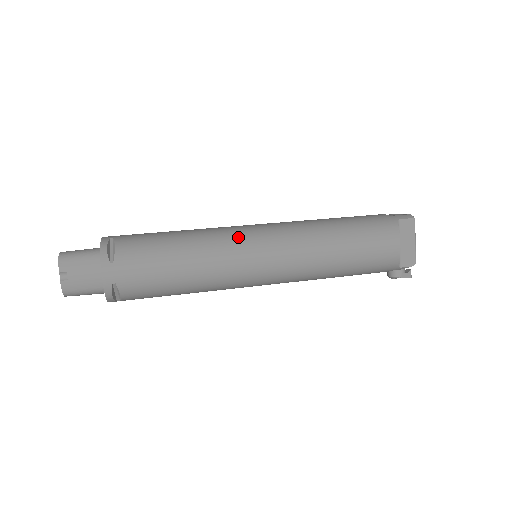
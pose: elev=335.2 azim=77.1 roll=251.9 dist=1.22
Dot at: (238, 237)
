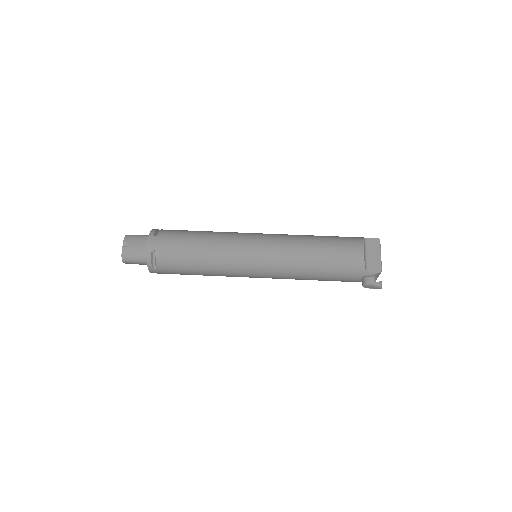
Dot at: (241, 234)
